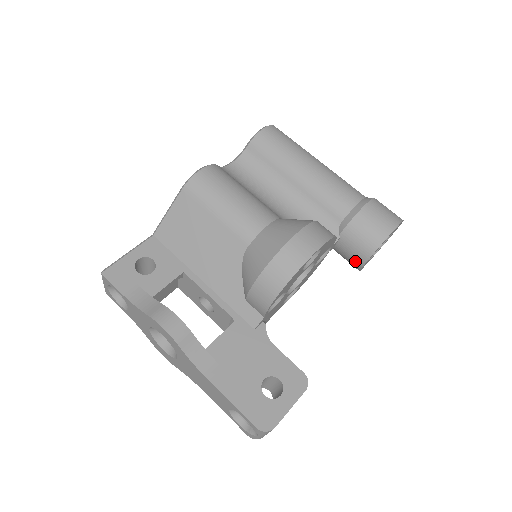
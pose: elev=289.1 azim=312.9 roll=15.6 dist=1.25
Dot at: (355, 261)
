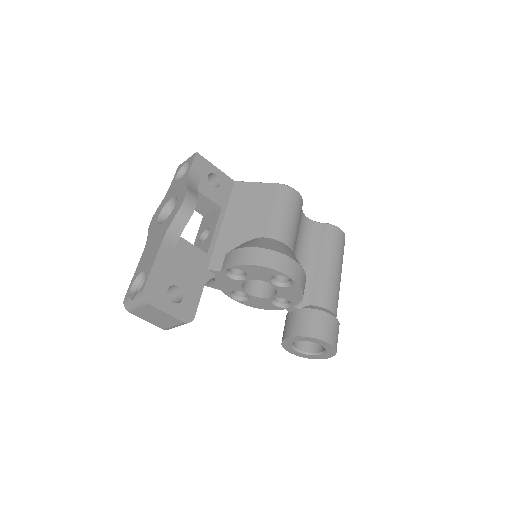
Dot at: (289, 331)
